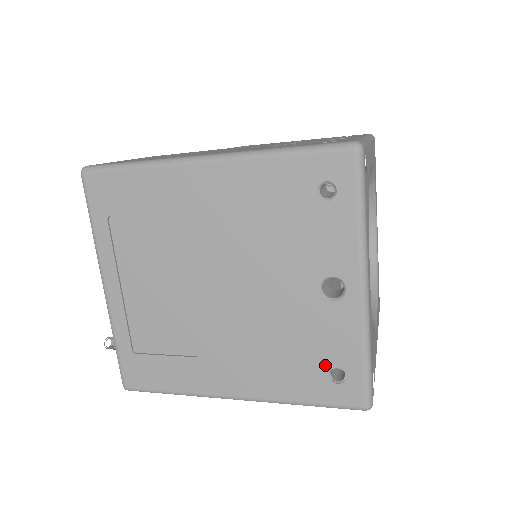
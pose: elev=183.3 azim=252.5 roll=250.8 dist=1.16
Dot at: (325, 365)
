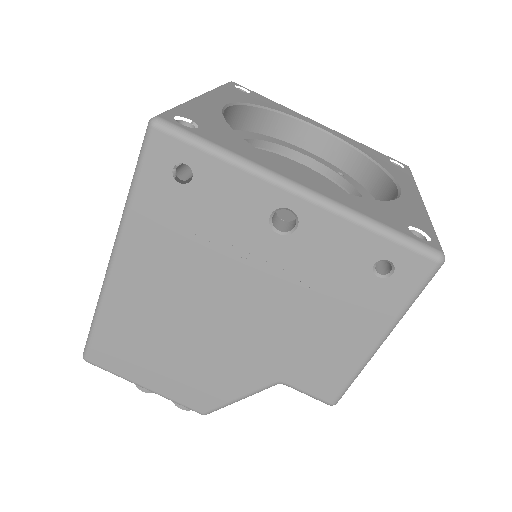
Dot at: occluded
